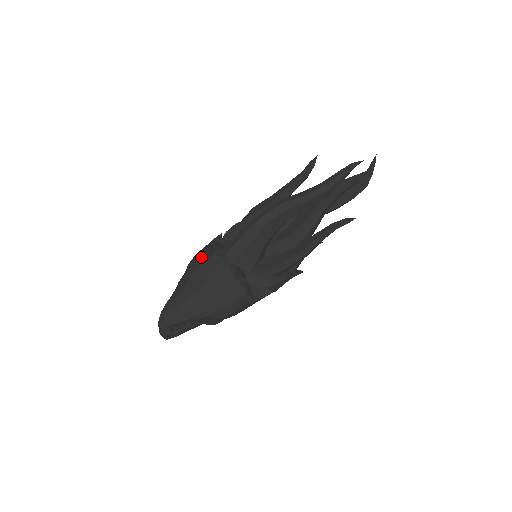
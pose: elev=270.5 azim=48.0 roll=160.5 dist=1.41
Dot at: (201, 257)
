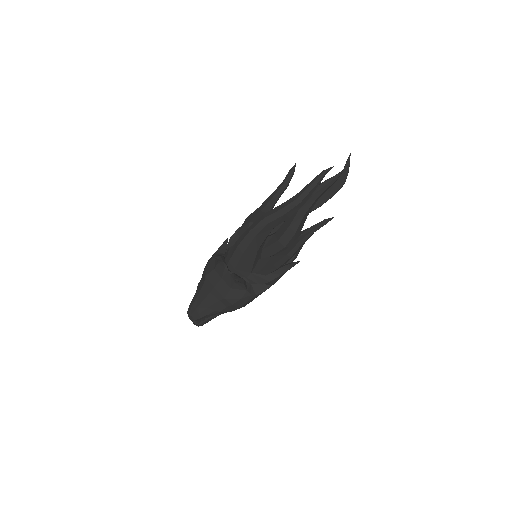
Dot at: (210, 265)
